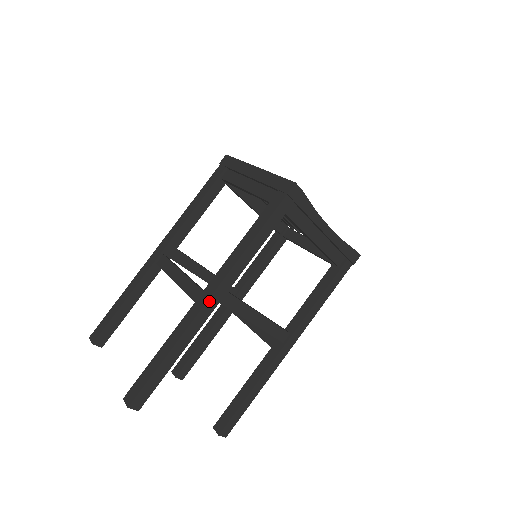
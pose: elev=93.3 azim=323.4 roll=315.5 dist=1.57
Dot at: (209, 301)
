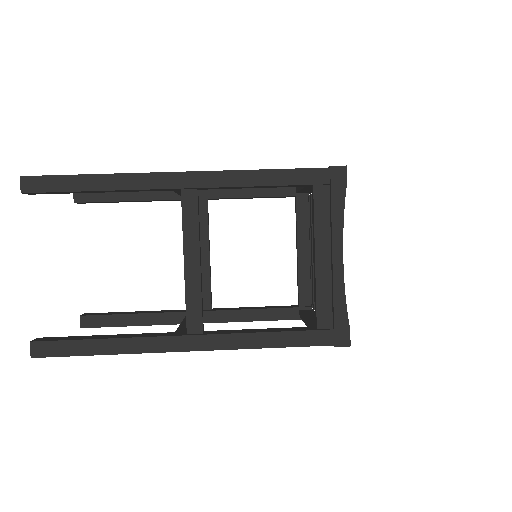
Dot at: (176, 174)
